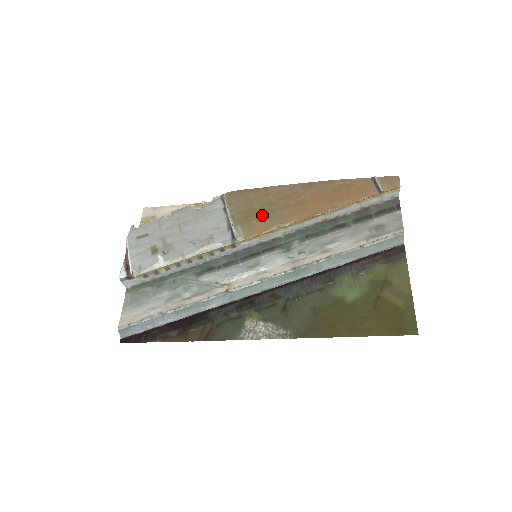
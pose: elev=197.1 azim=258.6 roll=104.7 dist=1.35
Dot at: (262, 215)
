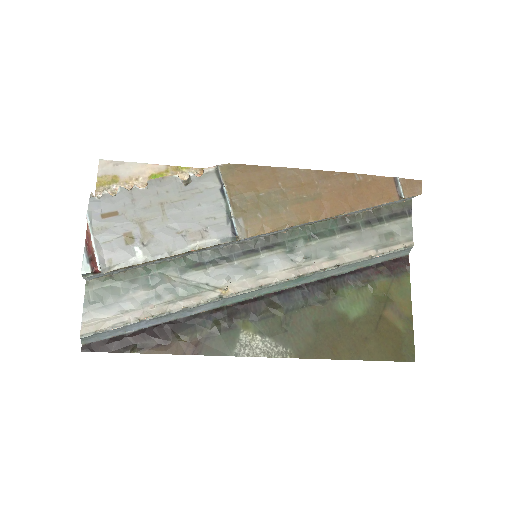
Dot at: (269, 208)
